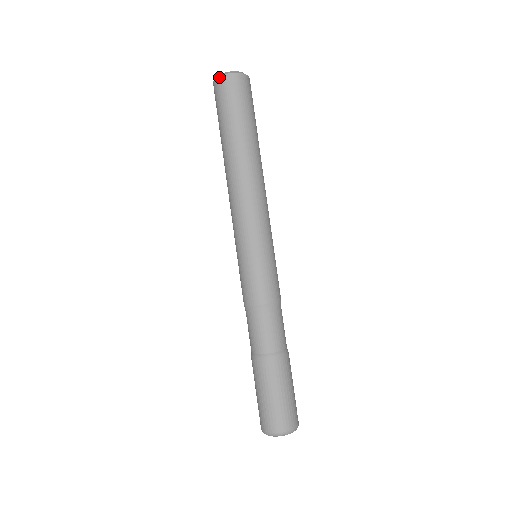
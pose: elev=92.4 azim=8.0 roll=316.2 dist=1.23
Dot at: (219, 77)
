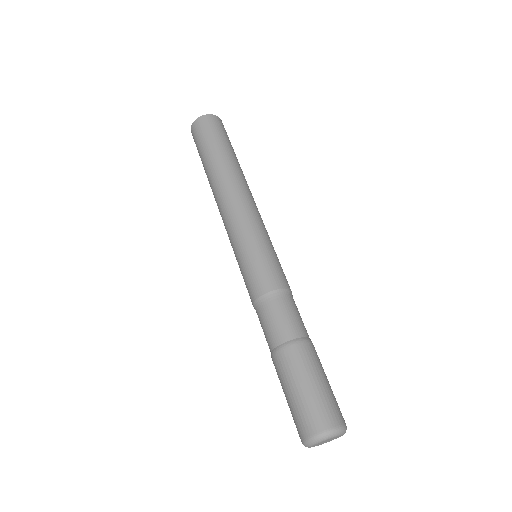
Dot at: (206, 115)
